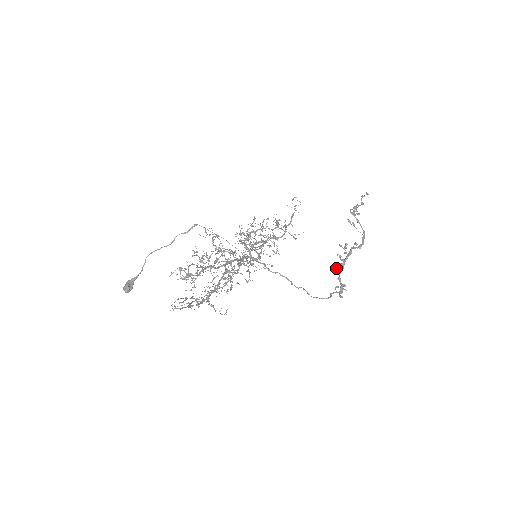
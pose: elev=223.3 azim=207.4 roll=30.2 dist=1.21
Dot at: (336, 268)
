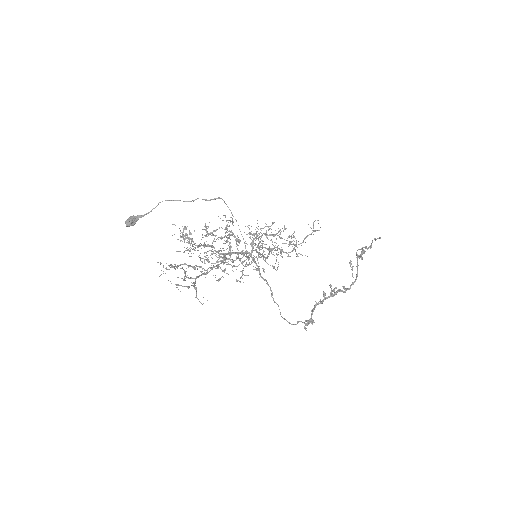
Dot at: occluded
